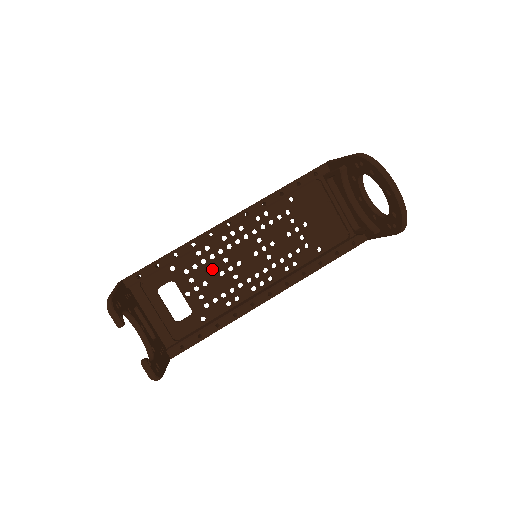
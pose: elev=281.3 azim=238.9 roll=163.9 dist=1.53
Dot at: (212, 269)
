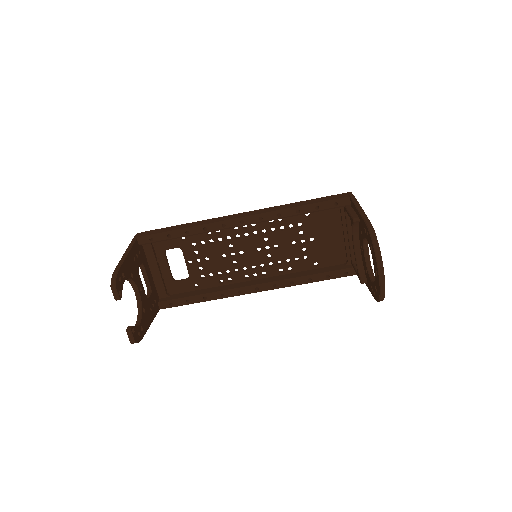
Dot at: (216, 250)
